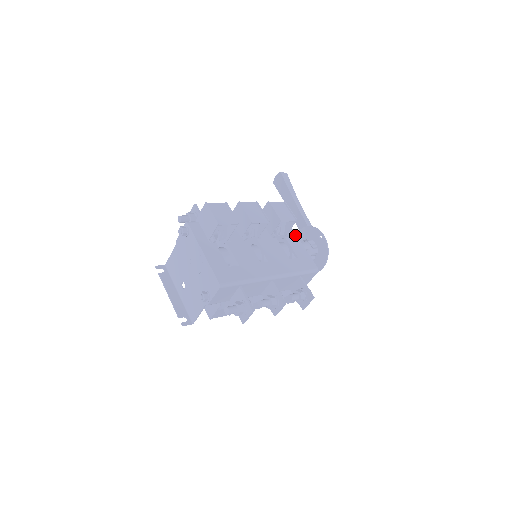
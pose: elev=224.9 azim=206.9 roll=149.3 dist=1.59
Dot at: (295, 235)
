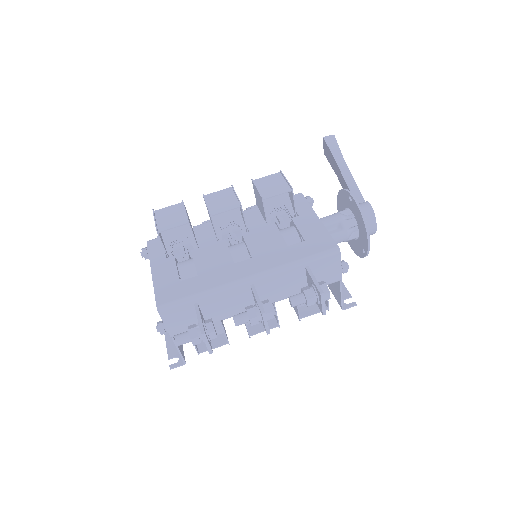
Dot at: (311, 210)
